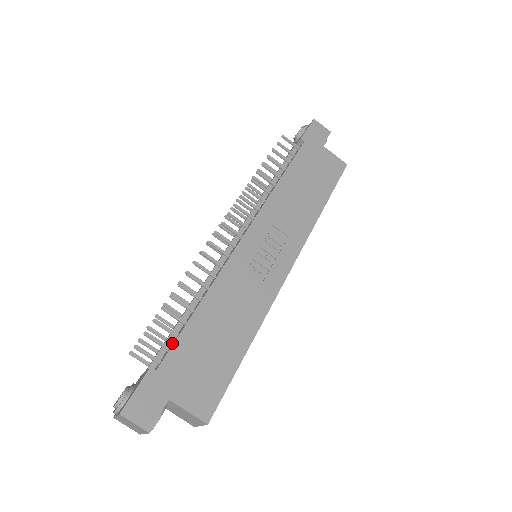
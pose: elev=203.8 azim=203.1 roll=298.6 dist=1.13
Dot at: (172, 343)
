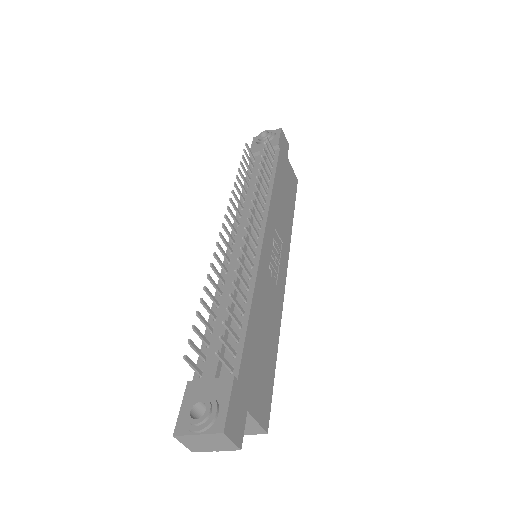
Dot at: (234, 347)
